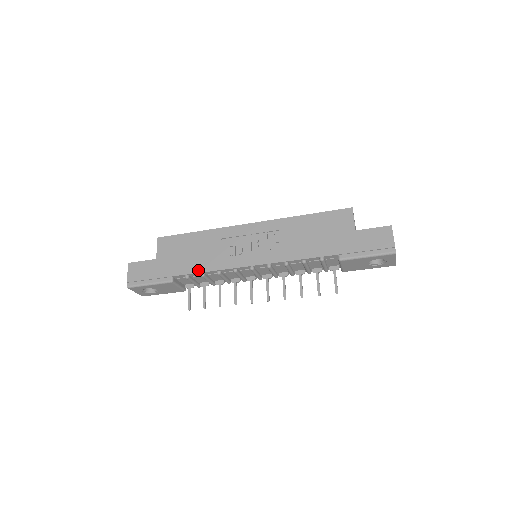
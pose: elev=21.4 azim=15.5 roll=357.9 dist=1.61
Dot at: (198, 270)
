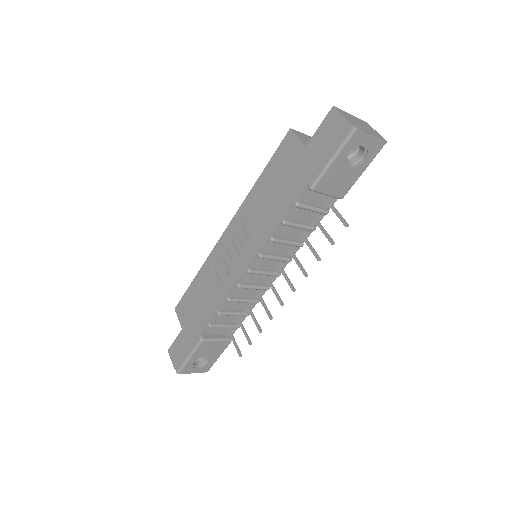
Dot at: (212, 312)
